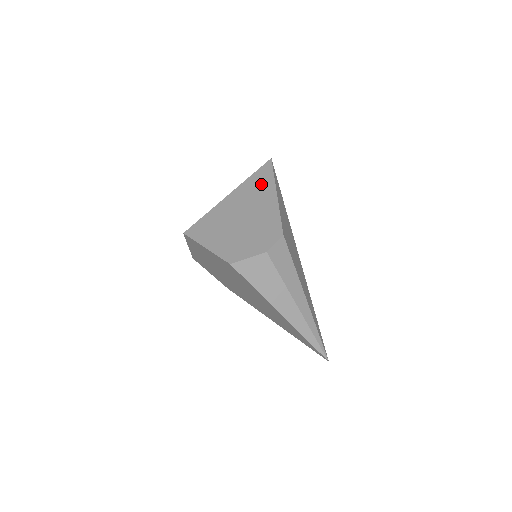
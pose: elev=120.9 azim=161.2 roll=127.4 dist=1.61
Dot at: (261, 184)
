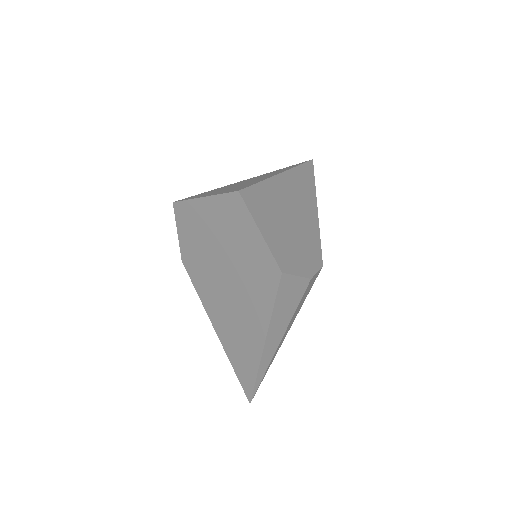
Dot at: (306, 185)
